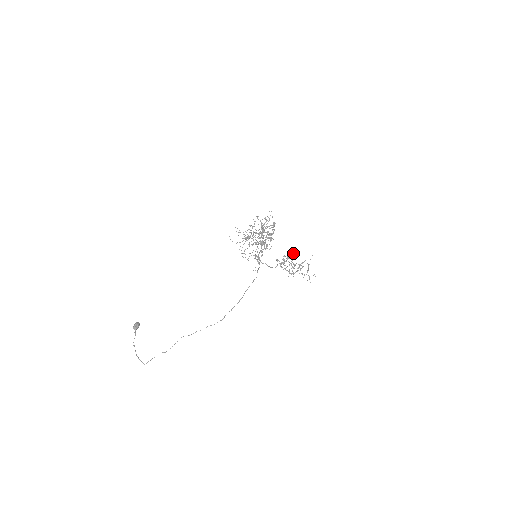
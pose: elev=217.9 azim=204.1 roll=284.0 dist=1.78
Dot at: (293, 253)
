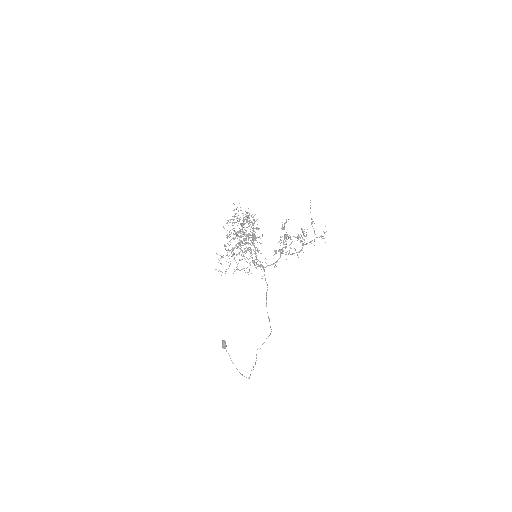
Dot at: occluded
